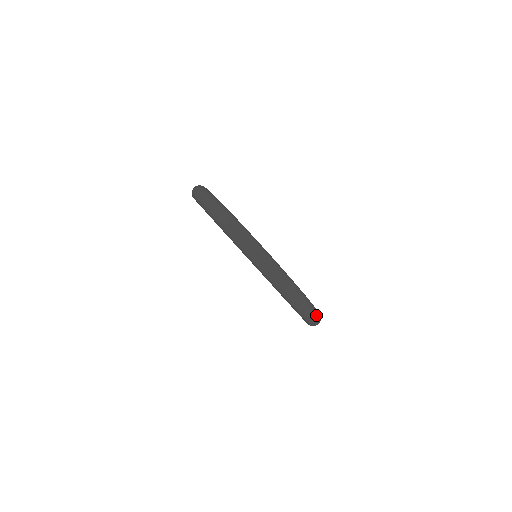
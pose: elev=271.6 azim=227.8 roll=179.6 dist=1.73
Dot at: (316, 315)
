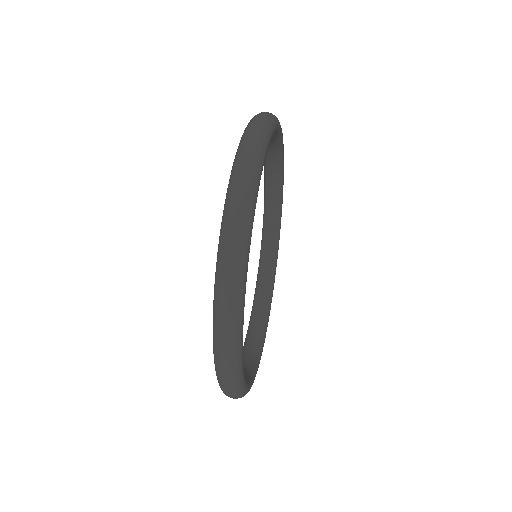
Dot at: (251, 170)
